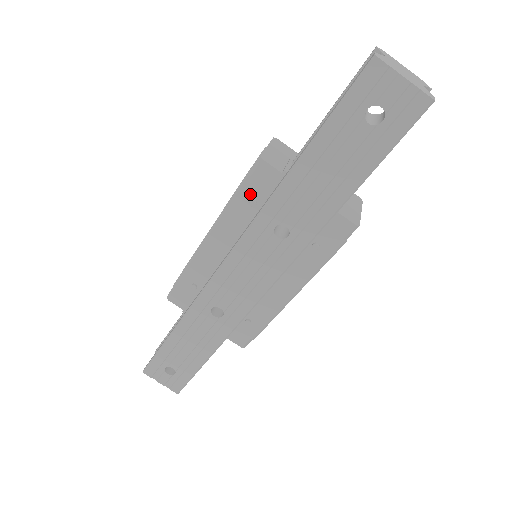
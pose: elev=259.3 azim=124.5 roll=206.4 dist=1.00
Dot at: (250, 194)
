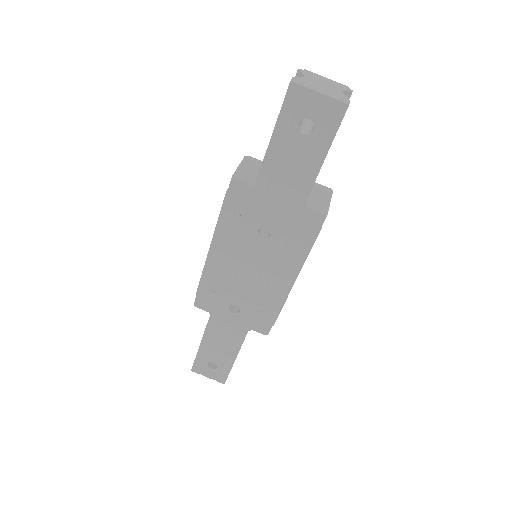
Dot at: (233, 208)
